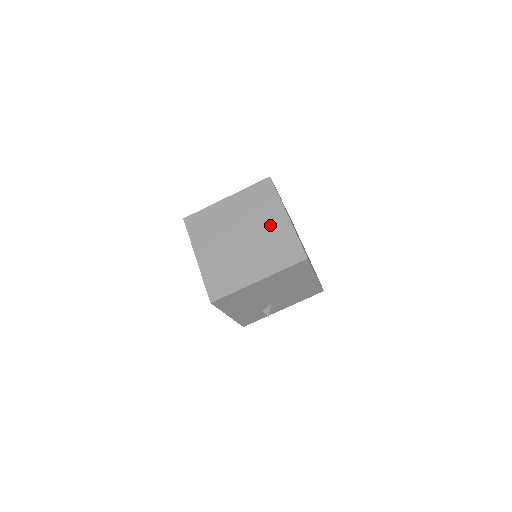
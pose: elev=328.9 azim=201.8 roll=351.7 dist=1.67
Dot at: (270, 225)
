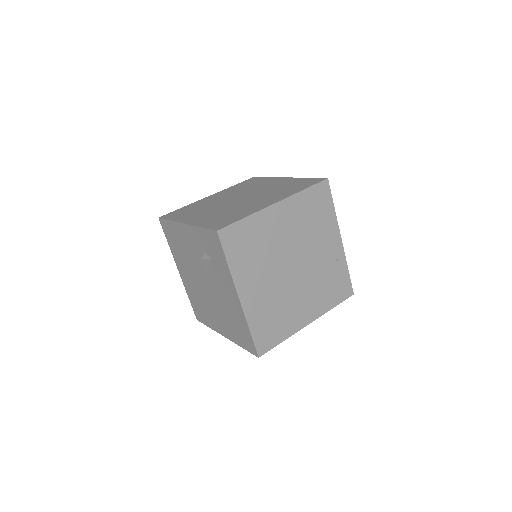
Dot at: (324, 251)
